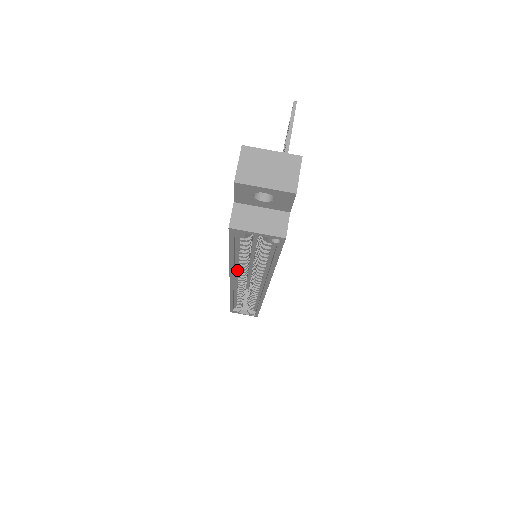
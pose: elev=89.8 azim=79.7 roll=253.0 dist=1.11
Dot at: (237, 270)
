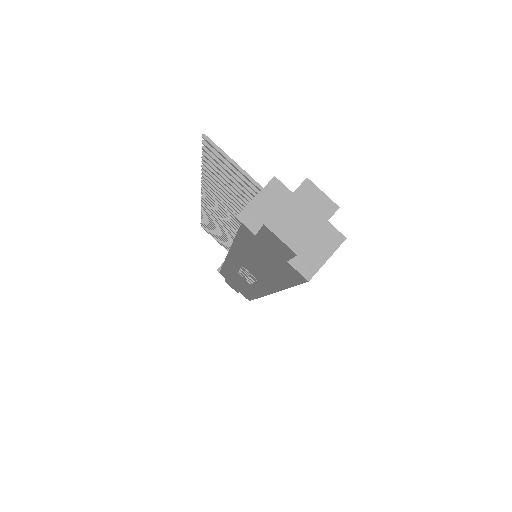
Dot at: occluded
